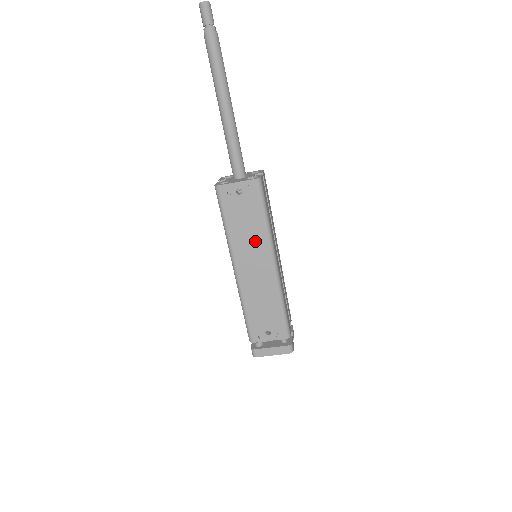
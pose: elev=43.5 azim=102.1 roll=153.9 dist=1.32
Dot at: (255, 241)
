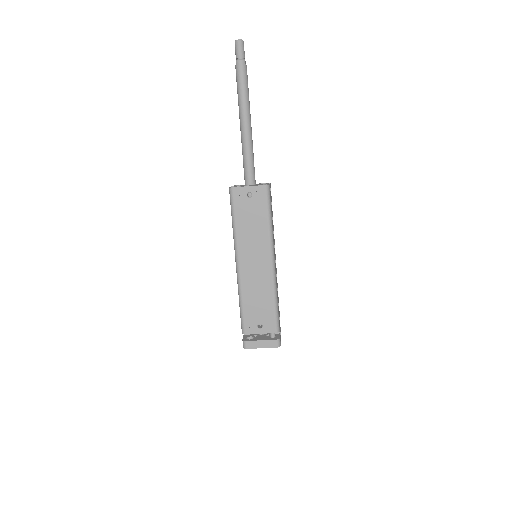
Dot at: (258, 239)
